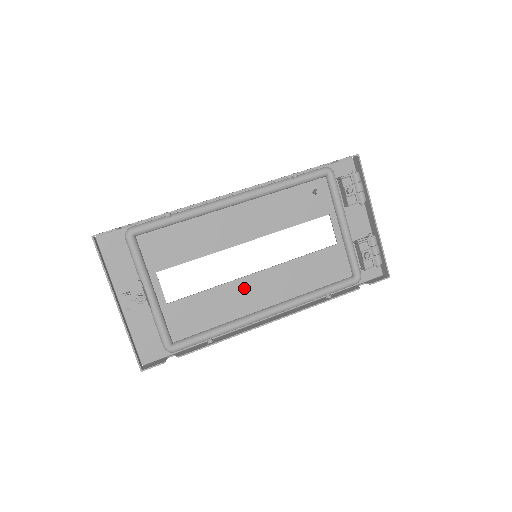
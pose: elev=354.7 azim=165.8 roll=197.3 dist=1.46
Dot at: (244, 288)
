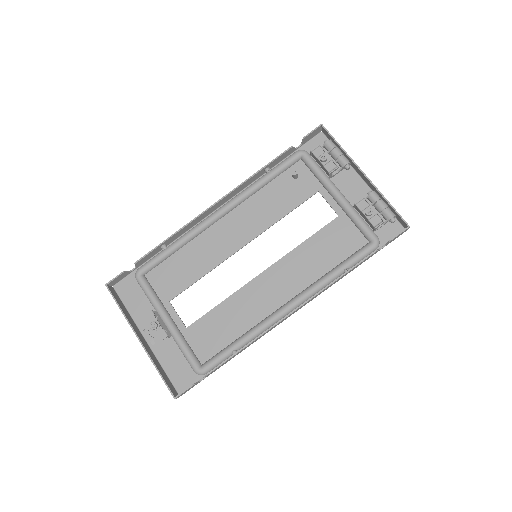
Dot at: (255, 291)
